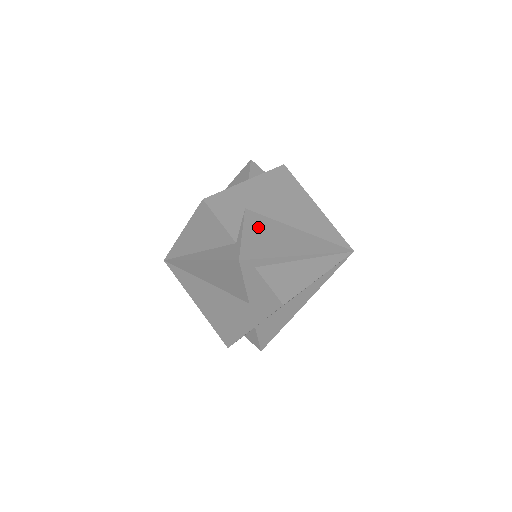
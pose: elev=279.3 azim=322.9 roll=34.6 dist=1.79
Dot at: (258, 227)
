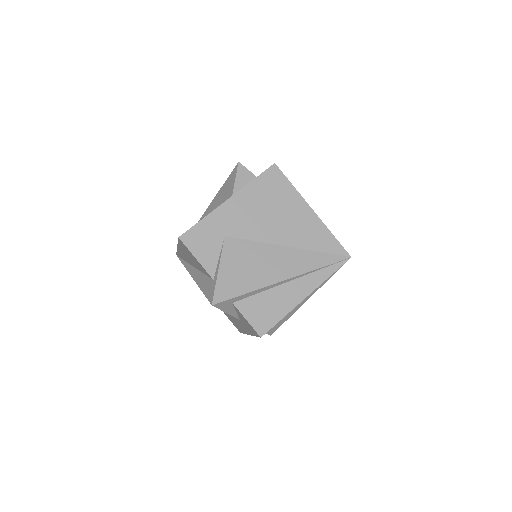
Dot at: (237, 257)
